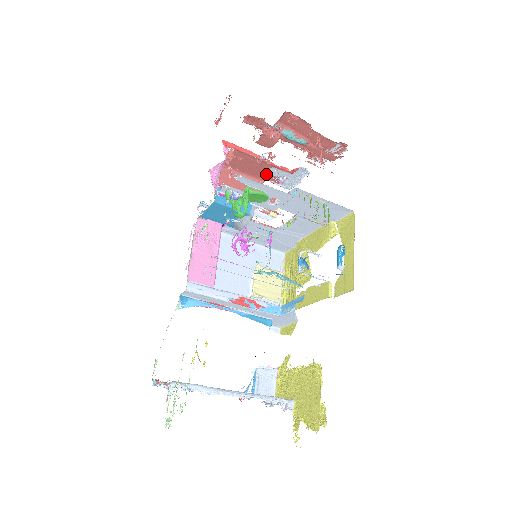
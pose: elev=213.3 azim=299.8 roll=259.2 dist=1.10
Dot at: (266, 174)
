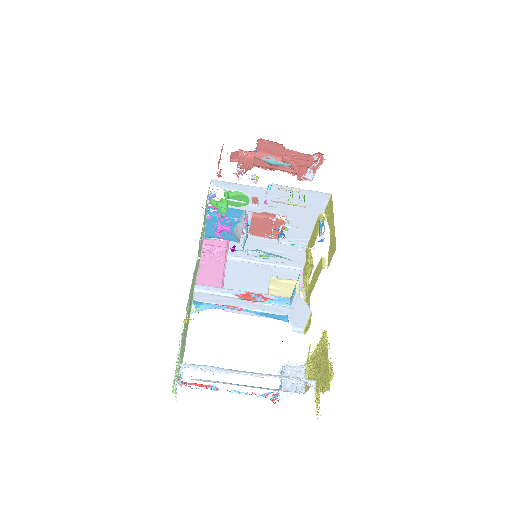
Dot at: occluded
